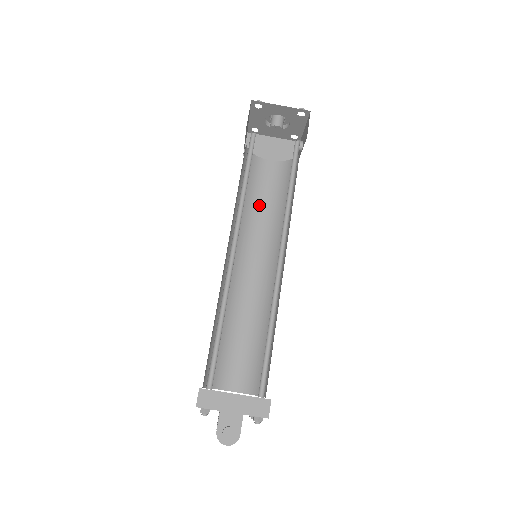
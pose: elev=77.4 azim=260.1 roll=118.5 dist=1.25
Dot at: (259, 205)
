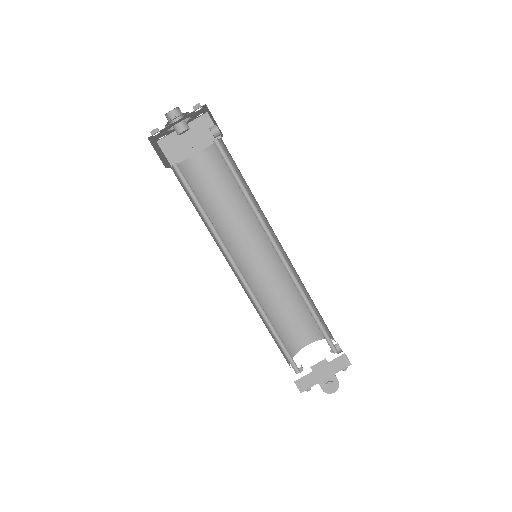
Dot at: (220, 201)
